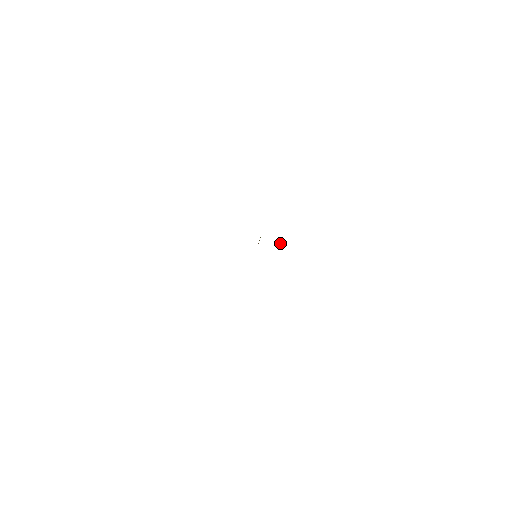
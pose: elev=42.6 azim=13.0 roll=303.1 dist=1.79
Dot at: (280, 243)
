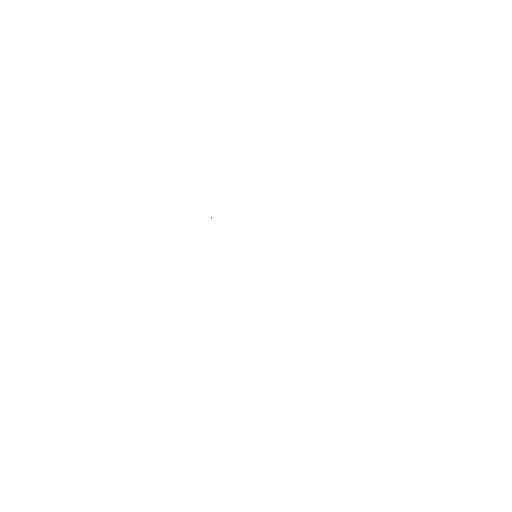
Dot at: occluded
